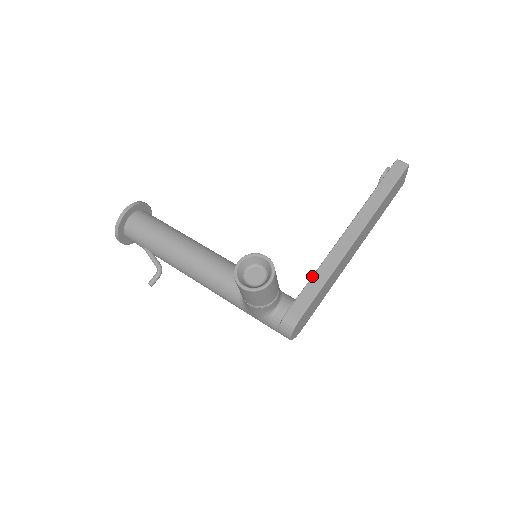
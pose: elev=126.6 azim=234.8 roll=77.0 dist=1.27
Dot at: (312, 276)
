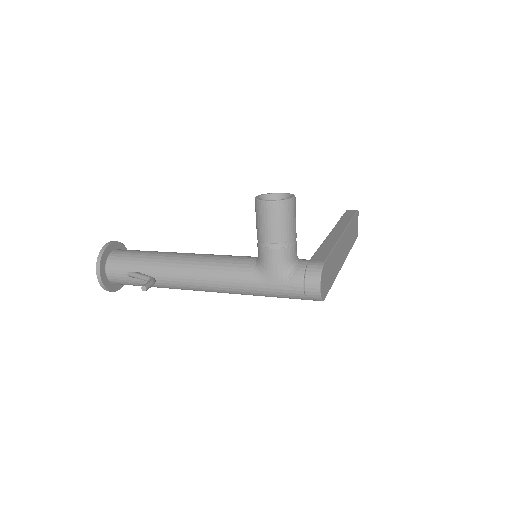
Dot at: (319, 247)
